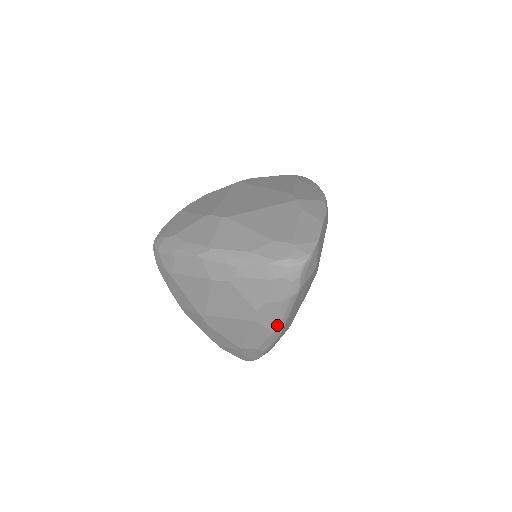
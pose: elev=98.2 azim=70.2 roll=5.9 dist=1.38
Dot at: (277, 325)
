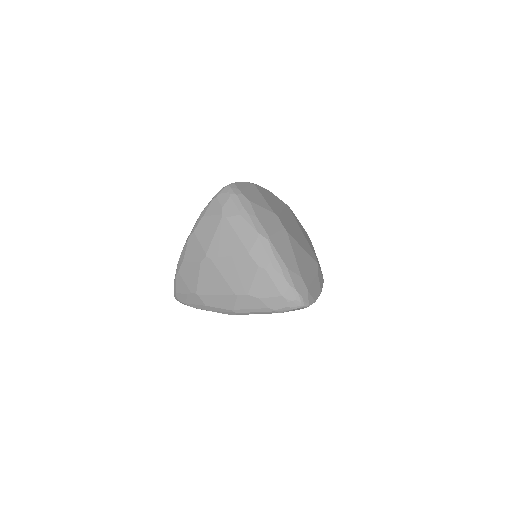
Dot at: (242, 311)
